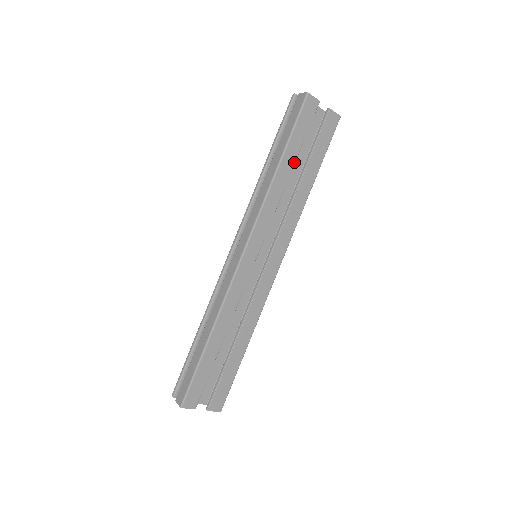
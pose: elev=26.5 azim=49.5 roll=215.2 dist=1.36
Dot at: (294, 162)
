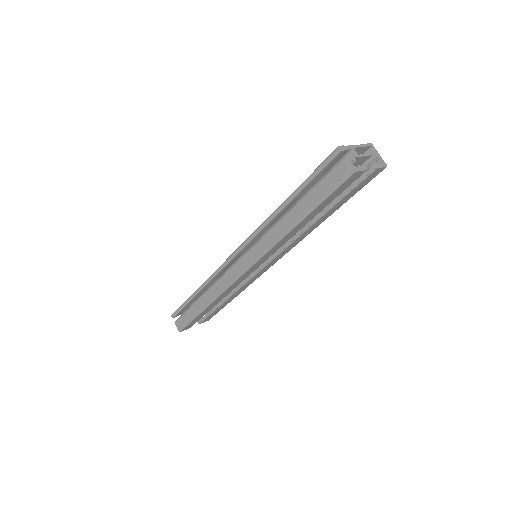
Dot at: (315, 215)
